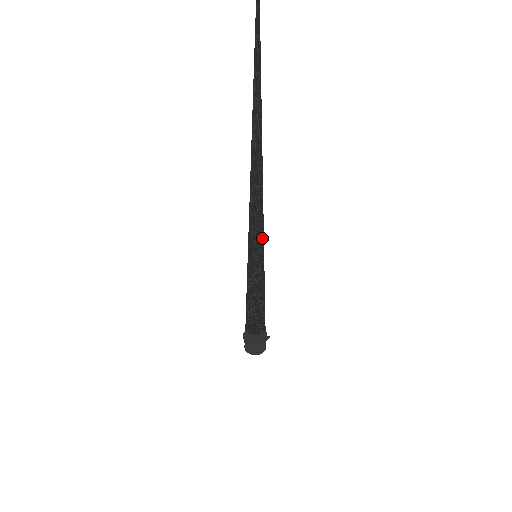
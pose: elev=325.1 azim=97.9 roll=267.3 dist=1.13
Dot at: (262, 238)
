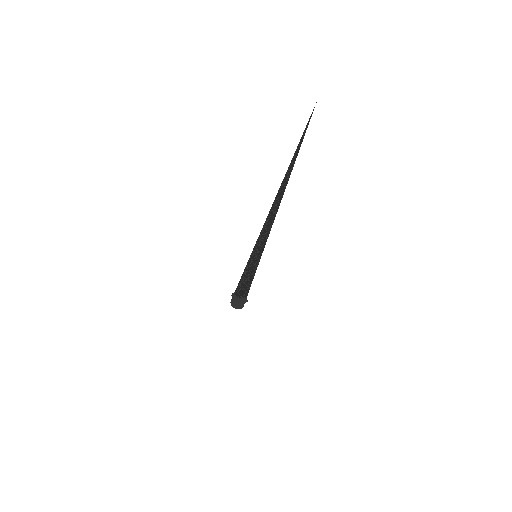
Dot at: (263, 249)
